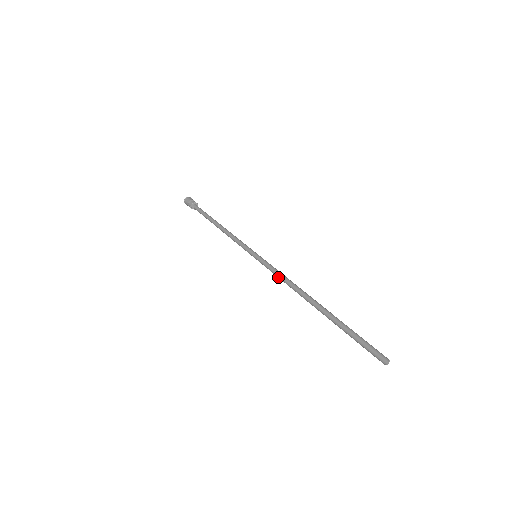
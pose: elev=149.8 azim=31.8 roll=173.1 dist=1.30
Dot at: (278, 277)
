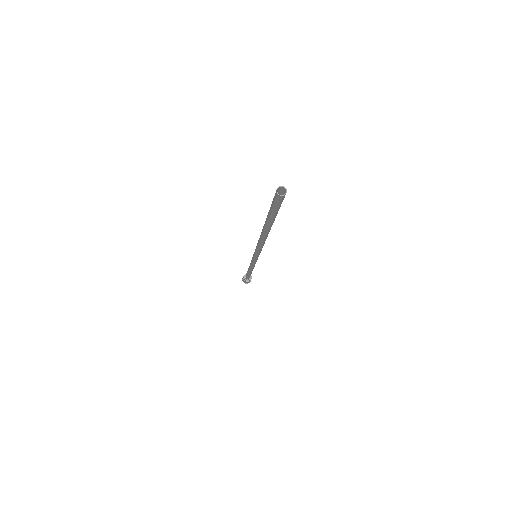
Dot at: (257, 247)
